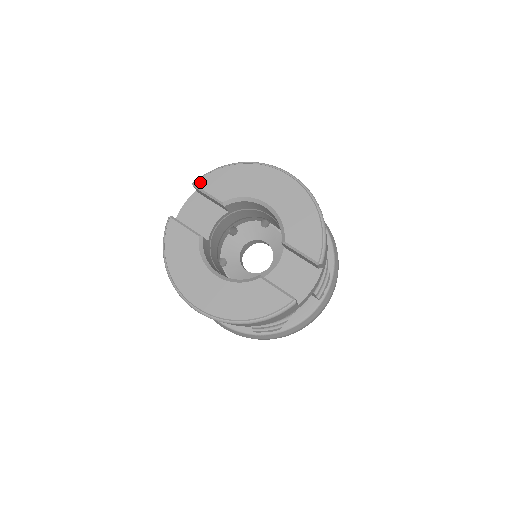
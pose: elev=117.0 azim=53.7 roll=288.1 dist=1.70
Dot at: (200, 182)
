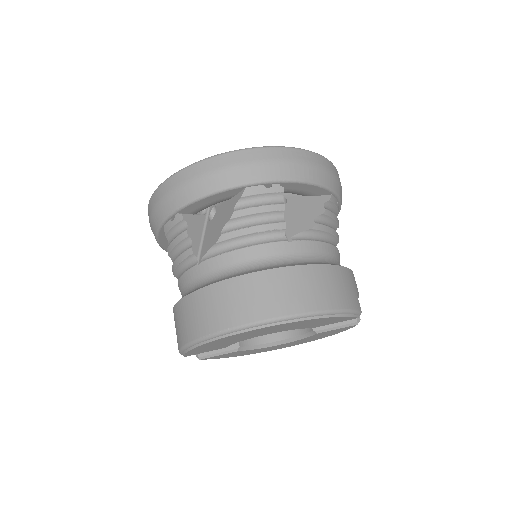
Dot at: occluded
